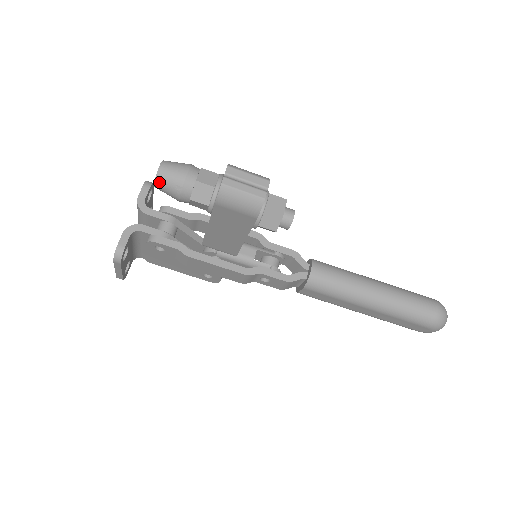
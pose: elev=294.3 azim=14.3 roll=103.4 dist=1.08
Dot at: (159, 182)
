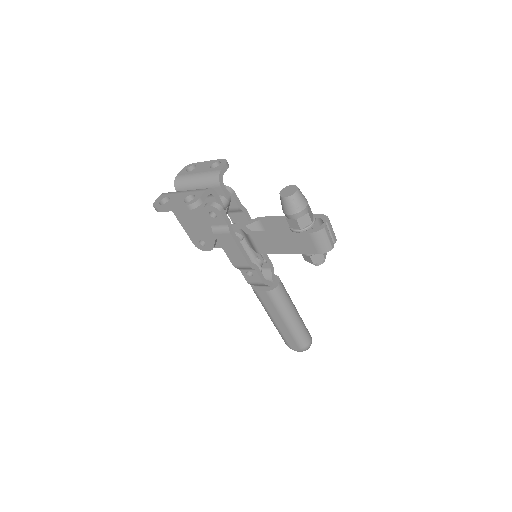
Dot at: (291, 199)
